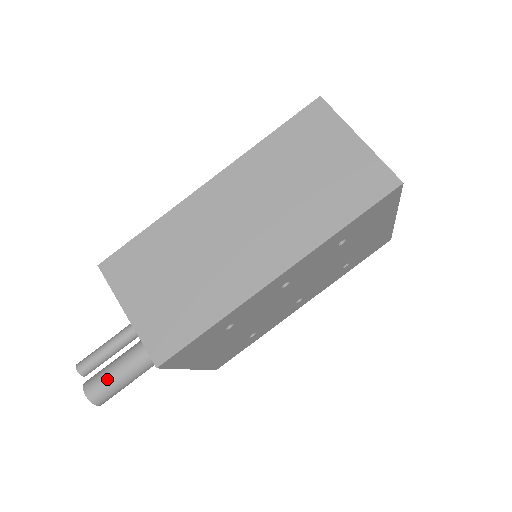
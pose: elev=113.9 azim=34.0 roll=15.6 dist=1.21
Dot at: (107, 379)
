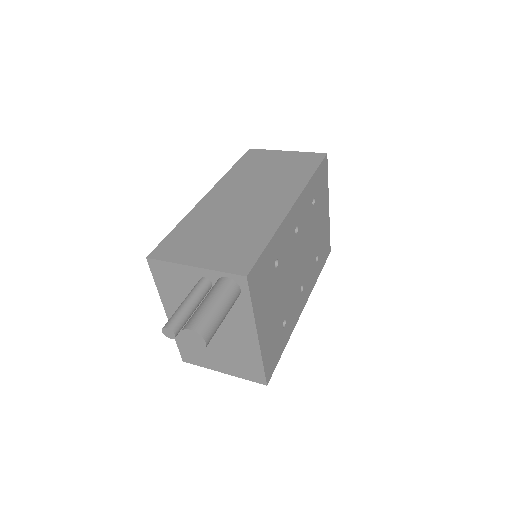
Dot at: (205, 310)
